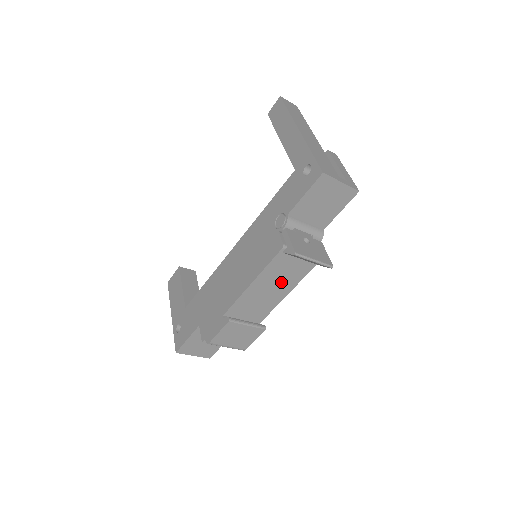
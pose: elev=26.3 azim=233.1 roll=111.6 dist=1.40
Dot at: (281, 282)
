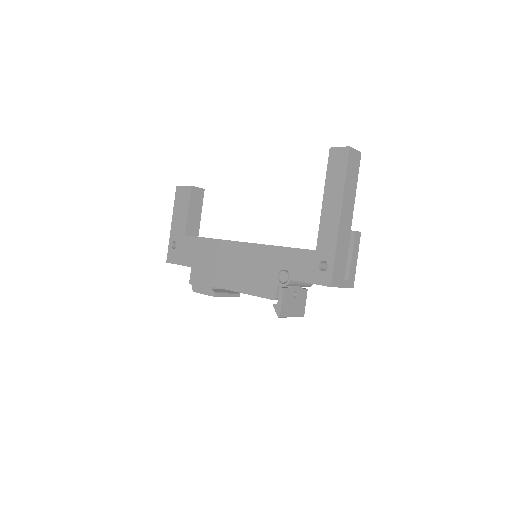
Dot at: occluded
